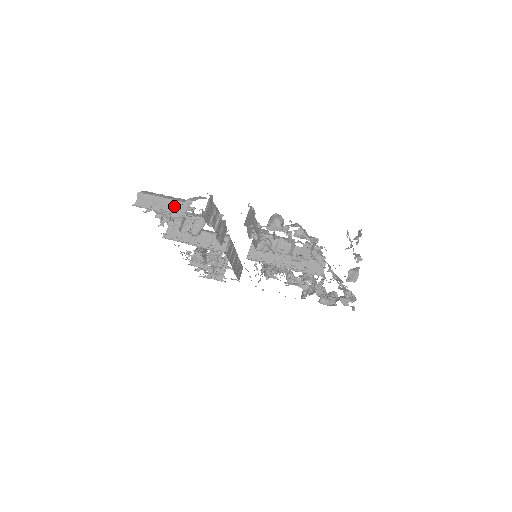
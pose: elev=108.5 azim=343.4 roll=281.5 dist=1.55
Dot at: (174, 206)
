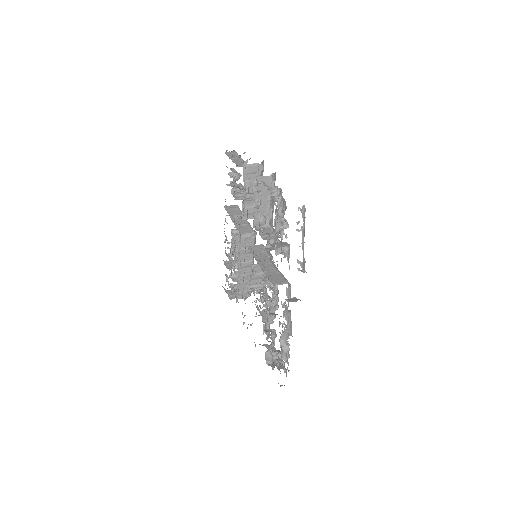
Dot at: (241, 163)
